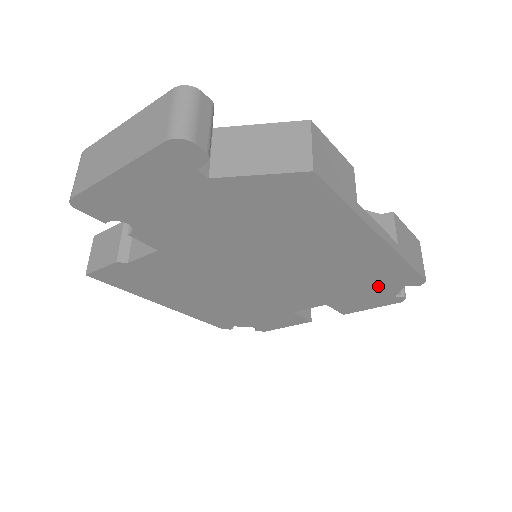
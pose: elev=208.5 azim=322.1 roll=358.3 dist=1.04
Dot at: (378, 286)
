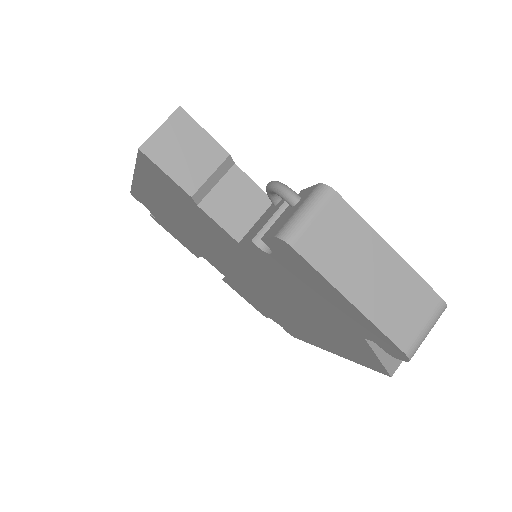
Dot at: (273, 317)
